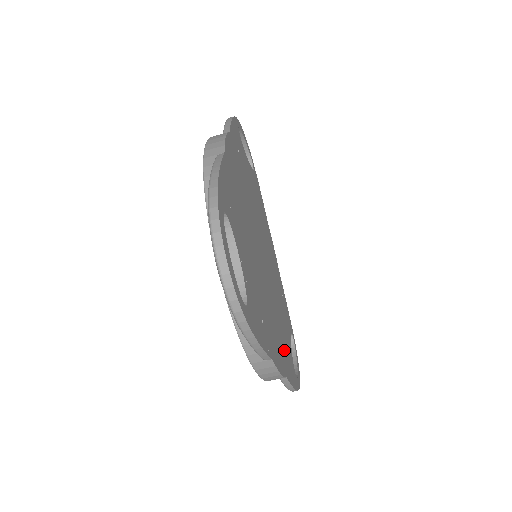
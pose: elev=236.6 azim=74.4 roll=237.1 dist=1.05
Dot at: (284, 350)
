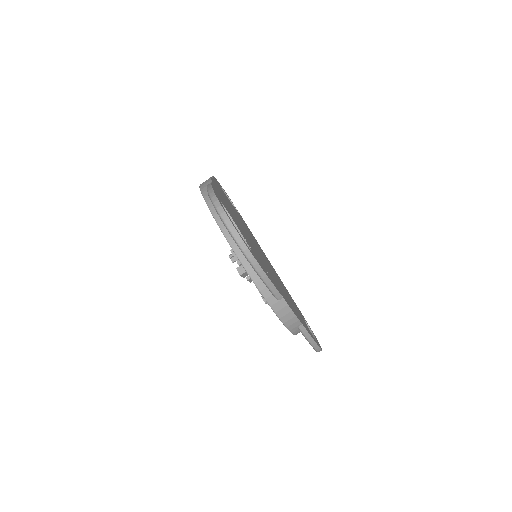
Dot at: (297, 313)
